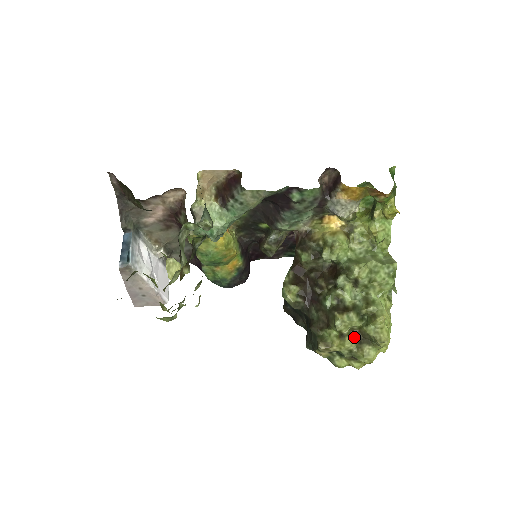
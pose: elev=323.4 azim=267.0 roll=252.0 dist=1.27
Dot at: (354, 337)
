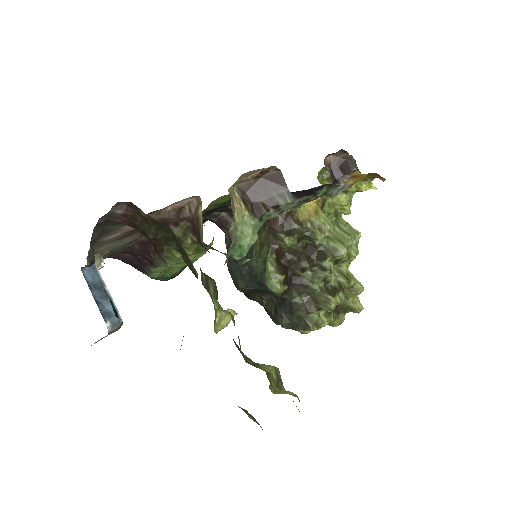
Dot at: (334, 310)
